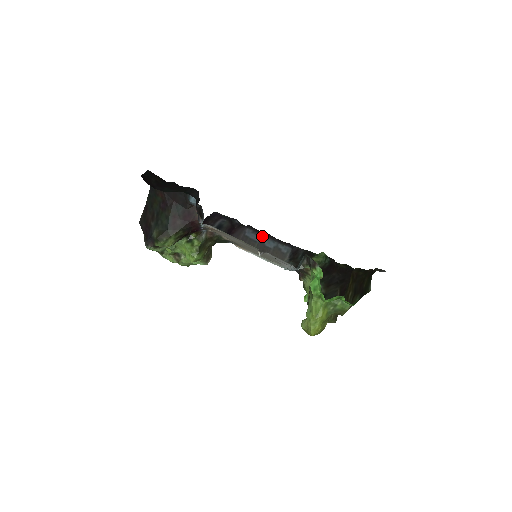
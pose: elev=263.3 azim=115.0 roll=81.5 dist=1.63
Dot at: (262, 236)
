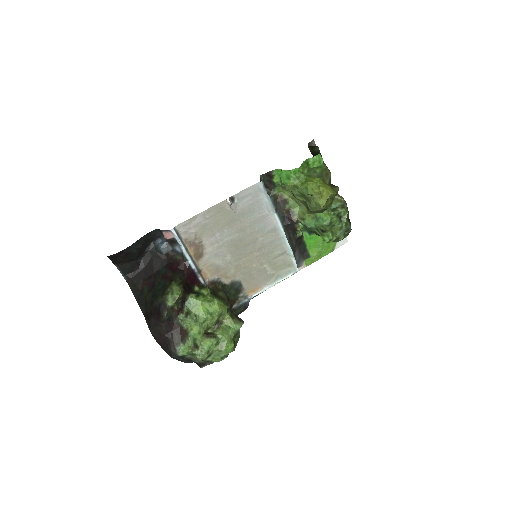
Dot at: occluded
